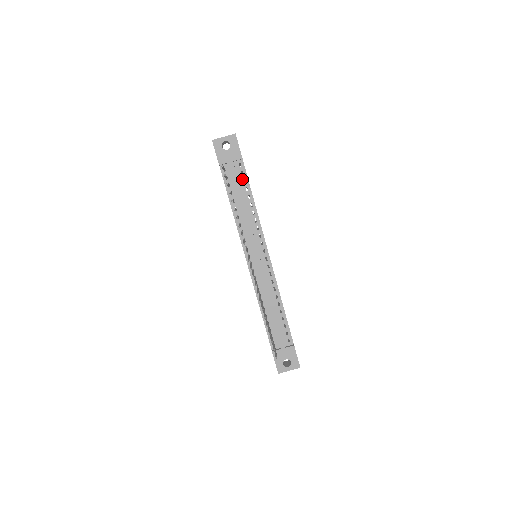
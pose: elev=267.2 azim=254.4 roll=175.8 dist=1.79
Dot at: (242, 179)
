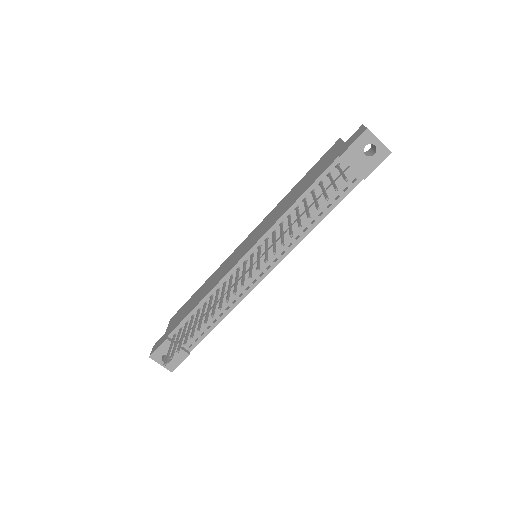
Dot at: (338, 193)
